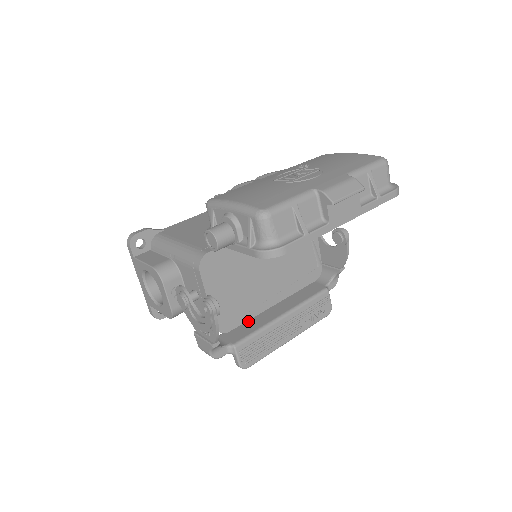
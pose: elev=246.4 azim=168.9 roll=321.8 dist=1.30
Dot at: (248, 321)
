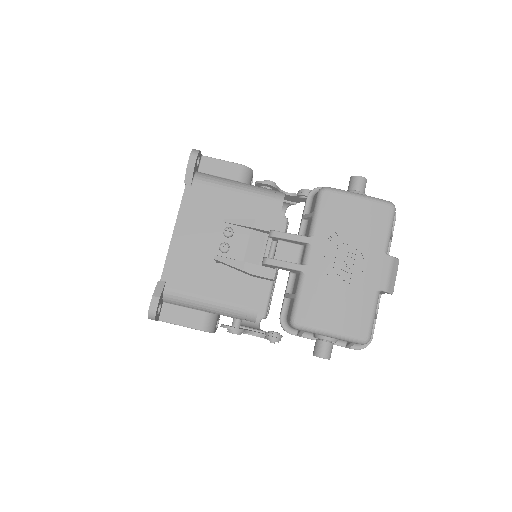
Dot at: occluded
